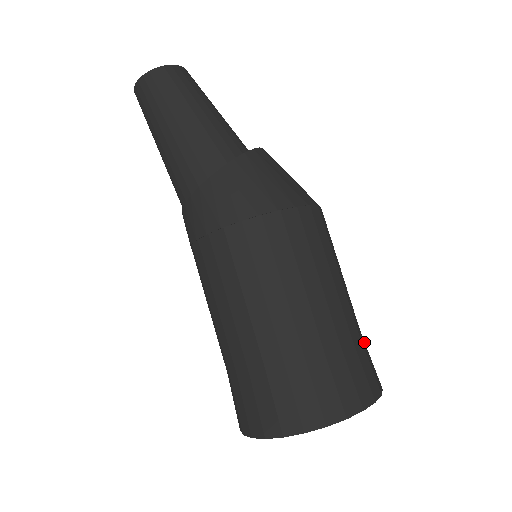
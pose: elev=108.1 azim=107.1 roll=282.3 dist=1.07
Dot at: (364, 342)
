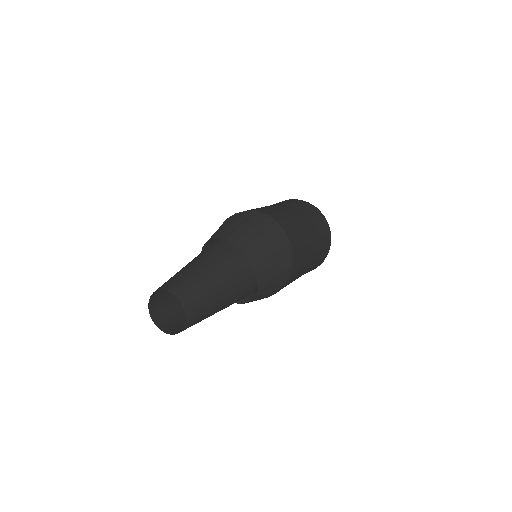
Dot at: (315, 220)
